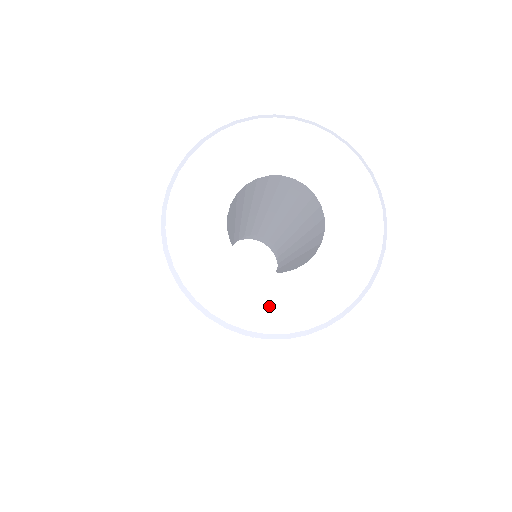
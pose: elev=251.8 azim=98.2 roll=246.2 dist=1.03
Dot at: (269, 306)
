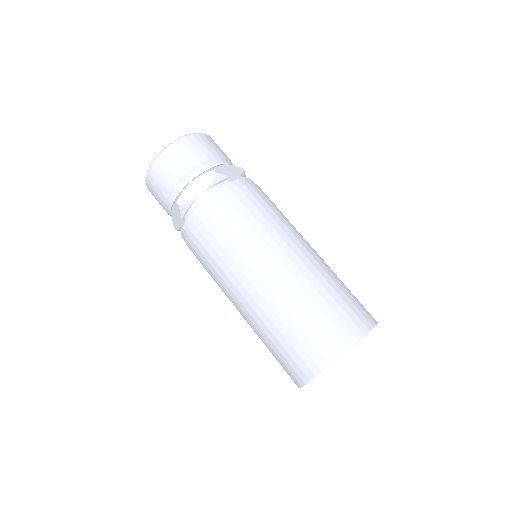
Dot at: occluded
